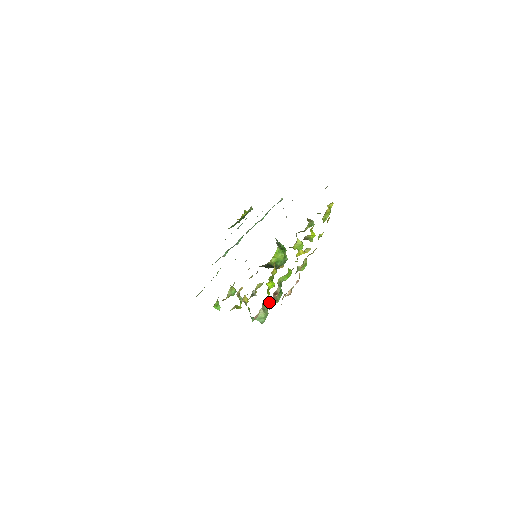
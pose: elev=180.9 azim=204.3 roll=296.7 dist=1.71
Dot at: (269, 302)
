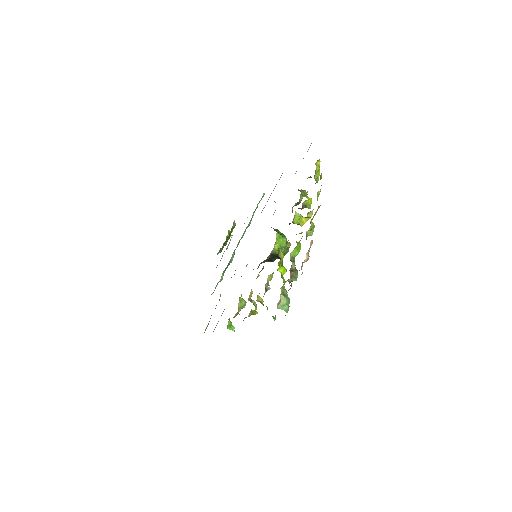
Dot at: (288, 281)
